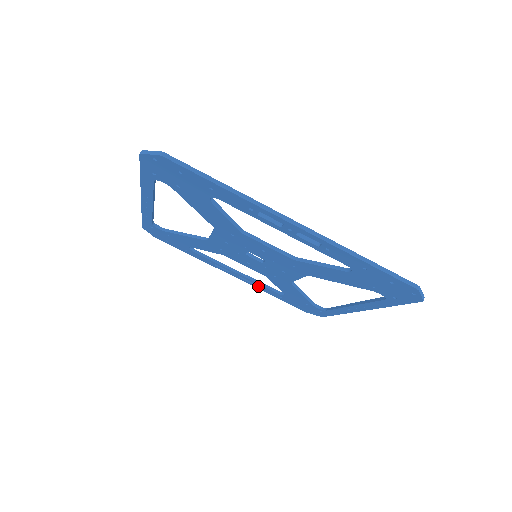
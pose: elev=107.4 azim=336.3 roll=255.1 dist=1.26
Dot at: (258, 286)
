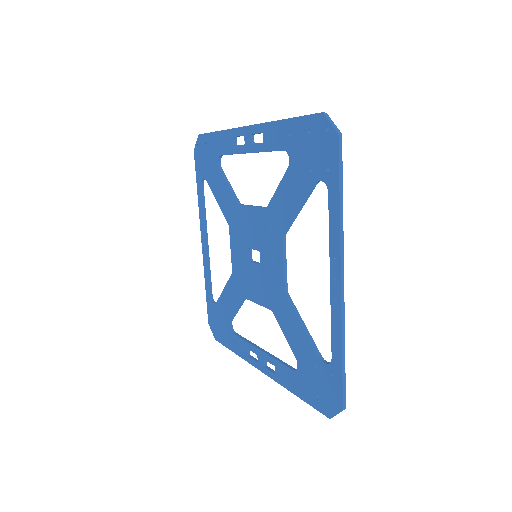
Dot at: (279, 374)
